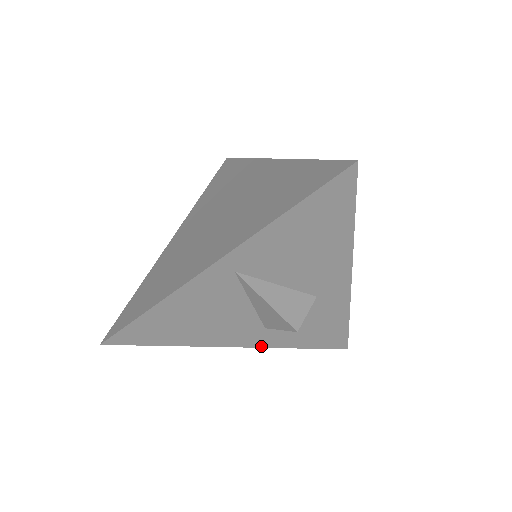
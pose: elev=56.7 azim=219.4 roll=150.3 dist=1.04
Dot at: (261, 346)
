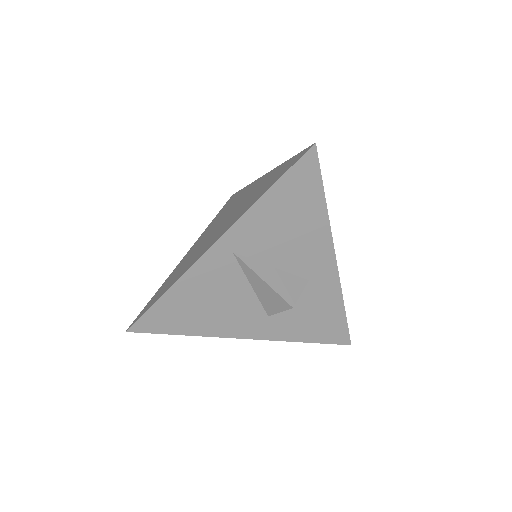
Dot at: (268, 338)
